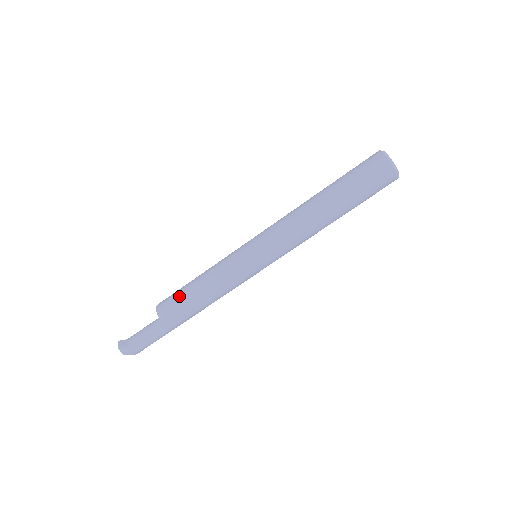
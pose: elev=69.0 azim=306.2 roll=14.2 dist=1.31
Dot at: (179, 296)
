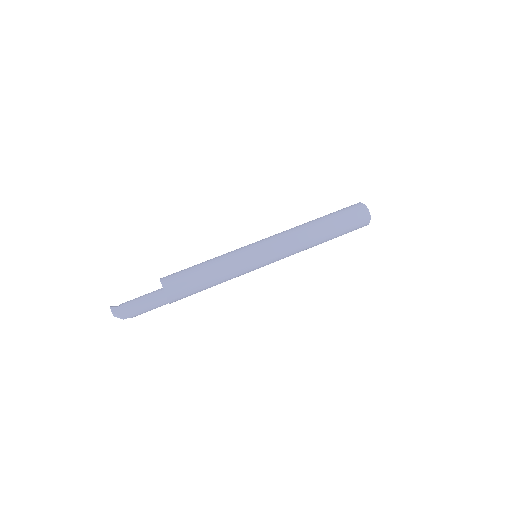
Dot at: (184, 269)
